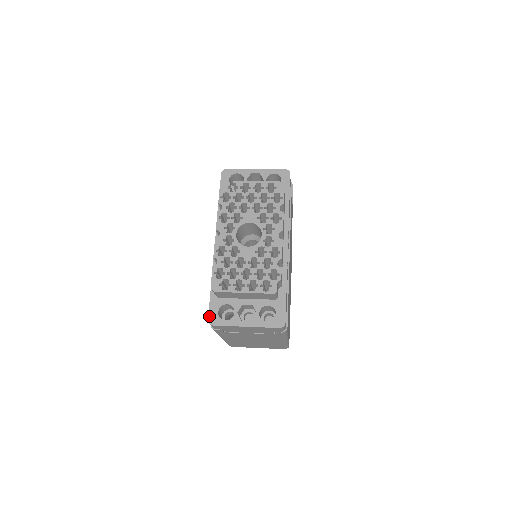
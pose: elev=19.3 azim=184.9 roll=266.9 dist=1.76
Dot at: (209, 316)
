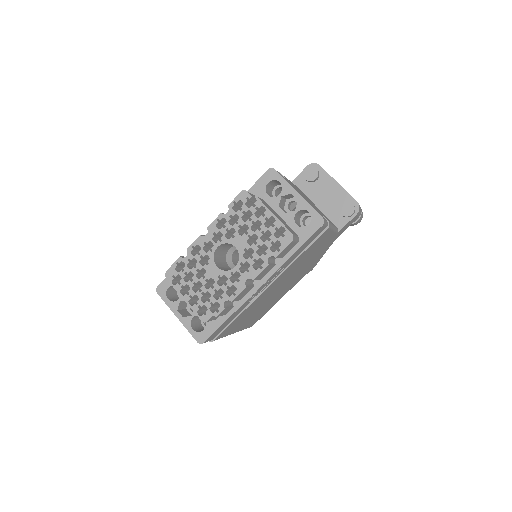
Dot at: (160, 284)
